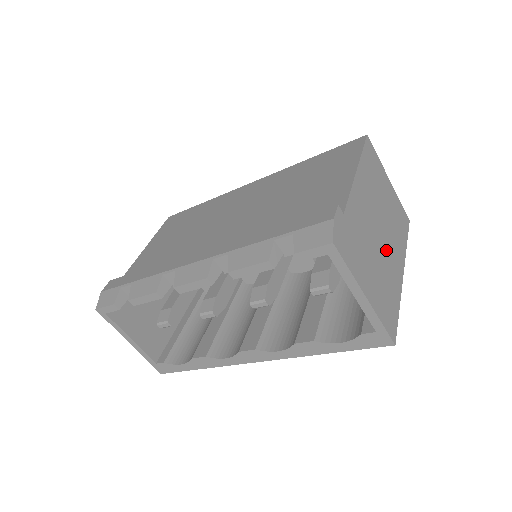
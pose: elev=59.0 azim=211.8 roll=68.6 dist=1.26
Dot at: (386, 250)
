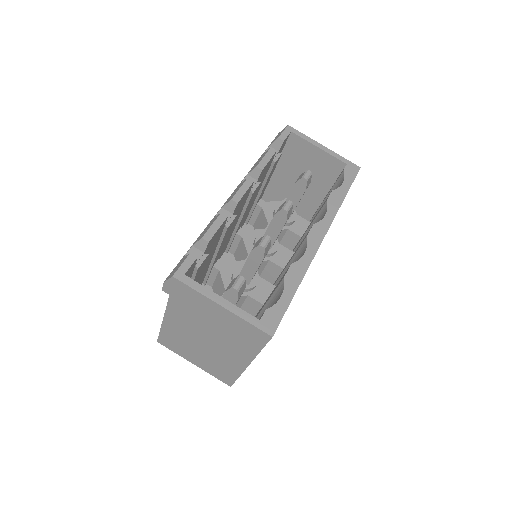
Dot at: occluded
